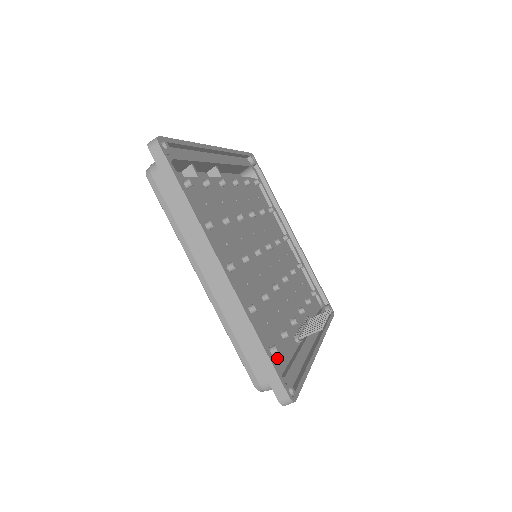
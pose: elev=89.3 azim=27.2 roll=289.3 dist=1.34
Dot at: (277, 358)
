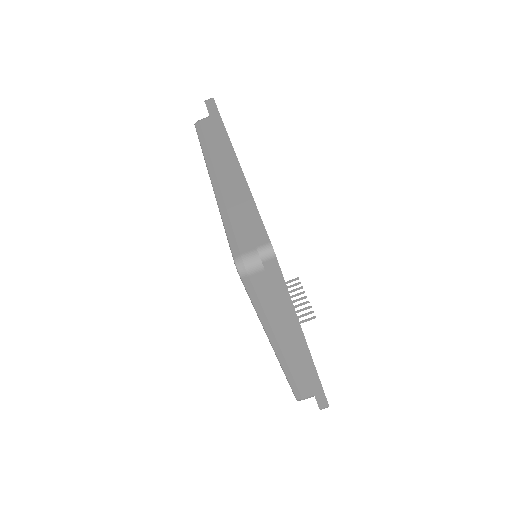
Dot at: occluded
